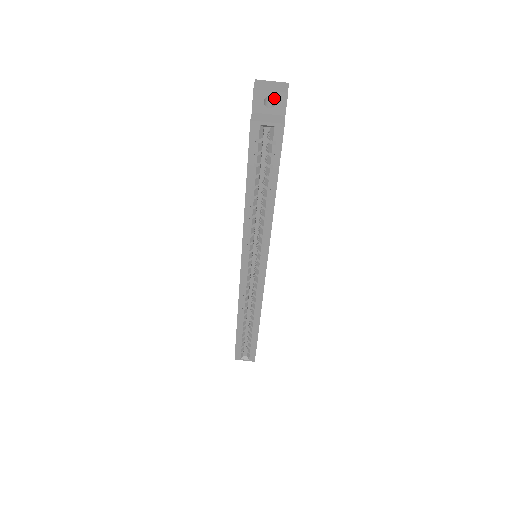
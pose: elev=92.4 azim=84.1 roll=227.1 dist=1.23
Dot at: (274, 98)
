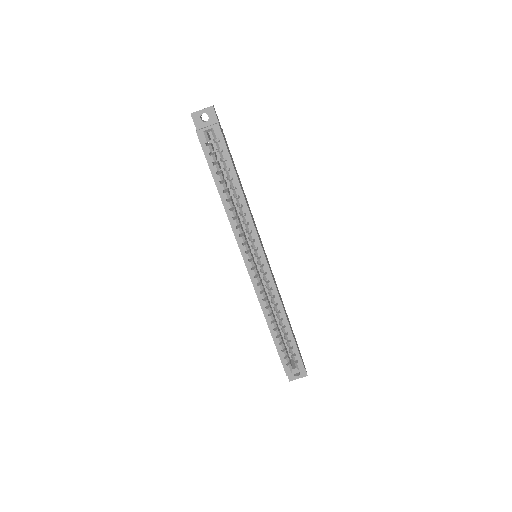
Dot at: (206, 113)
